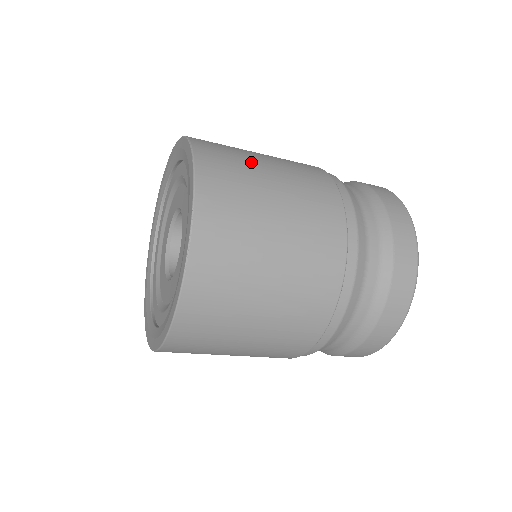
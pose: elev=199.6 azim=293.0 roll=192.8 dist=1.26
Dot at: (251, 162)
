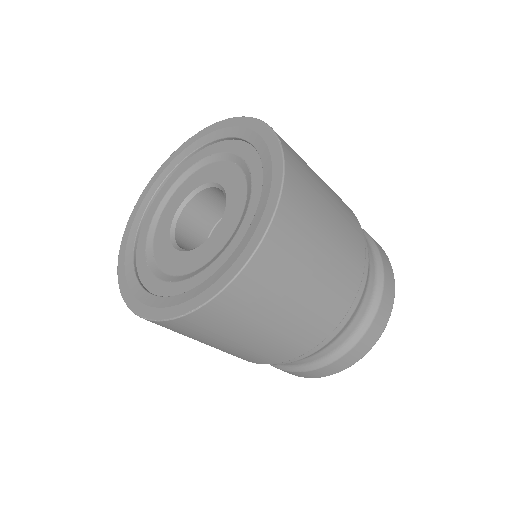
Dot at: occluded
